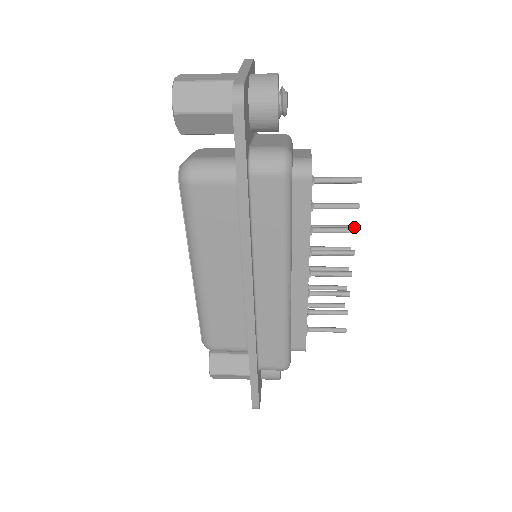
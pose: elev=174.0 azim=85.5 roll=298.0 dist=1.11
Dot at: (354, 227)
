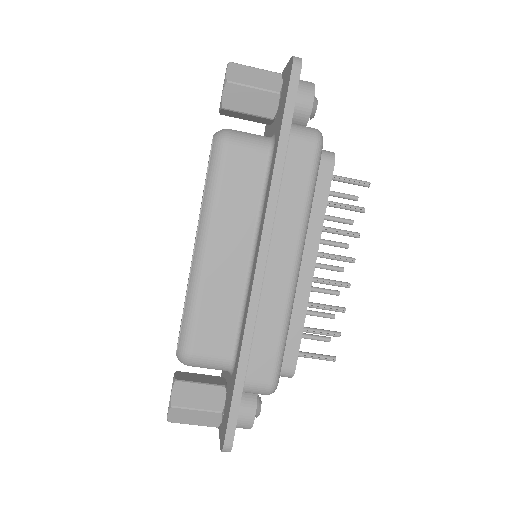
Dot at: (357, 232)
